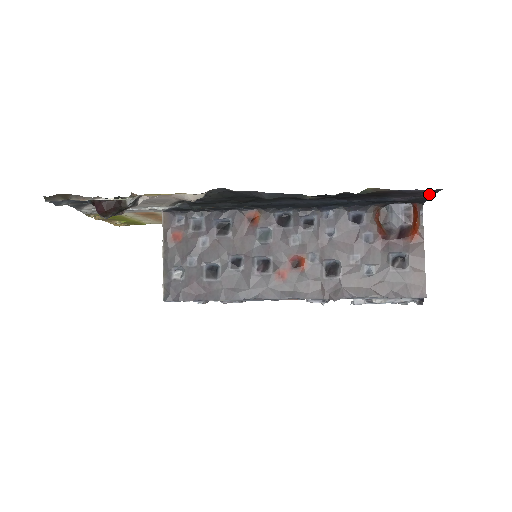
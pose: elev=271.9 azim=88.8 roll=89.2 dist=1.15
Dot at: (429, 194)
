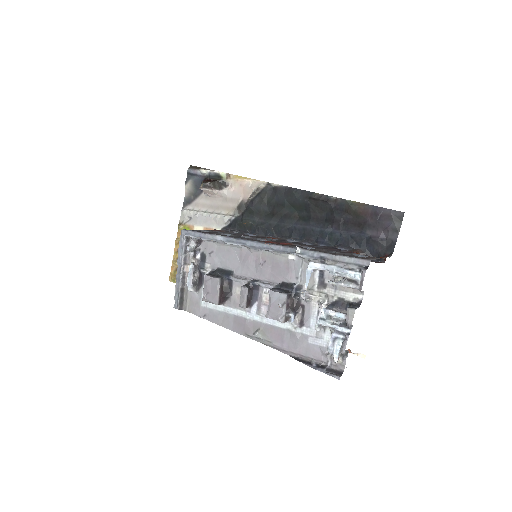
Dot at: (395, 228)
